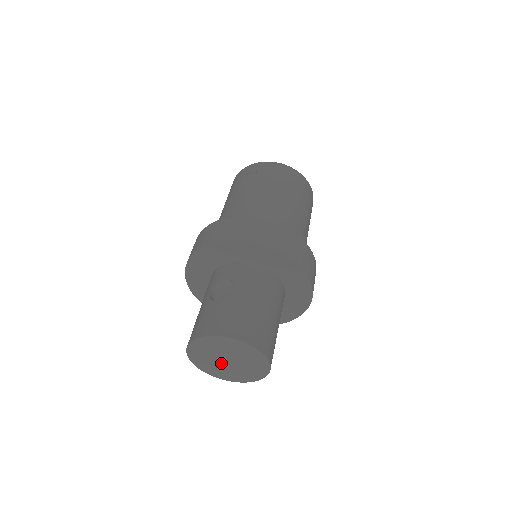
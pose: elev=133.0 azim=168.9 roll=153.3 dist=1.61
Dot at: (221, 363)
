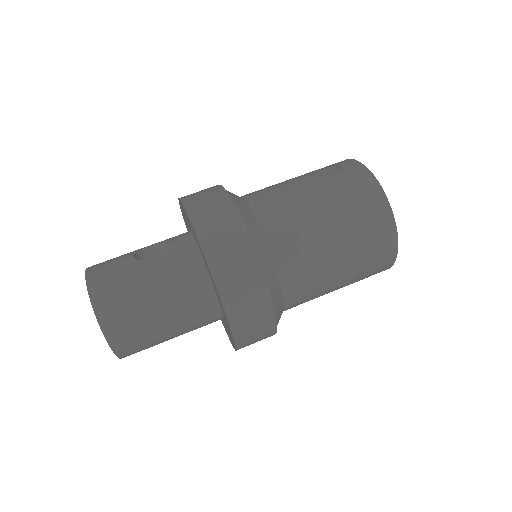
Dot at: occluded
